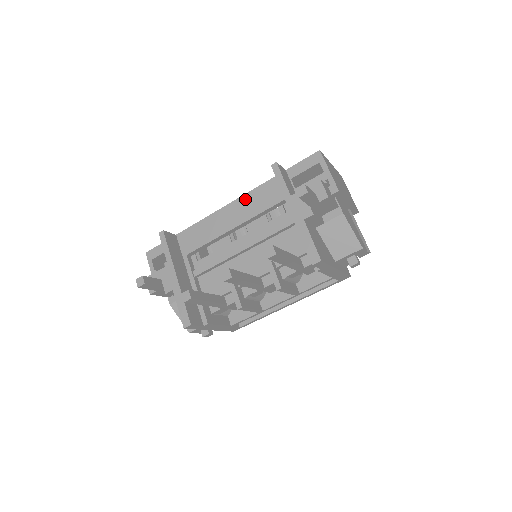
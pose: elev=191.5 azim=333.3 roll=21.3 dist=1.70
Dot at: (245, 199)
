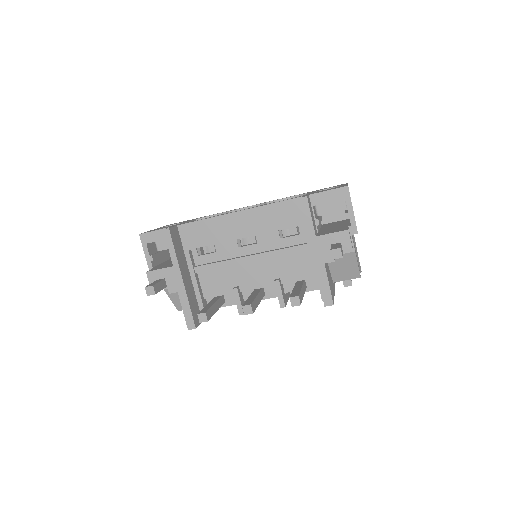
Dot at: (260, 211)
